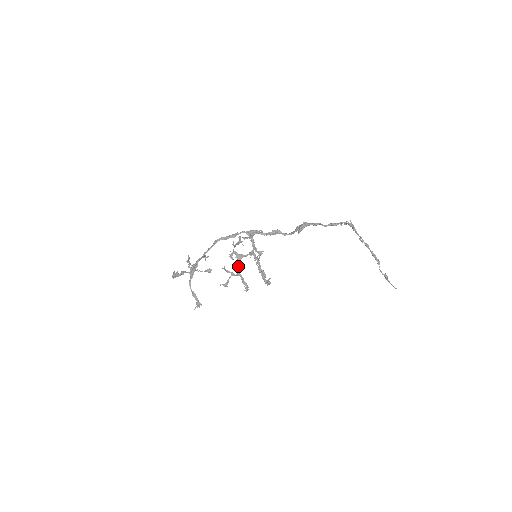
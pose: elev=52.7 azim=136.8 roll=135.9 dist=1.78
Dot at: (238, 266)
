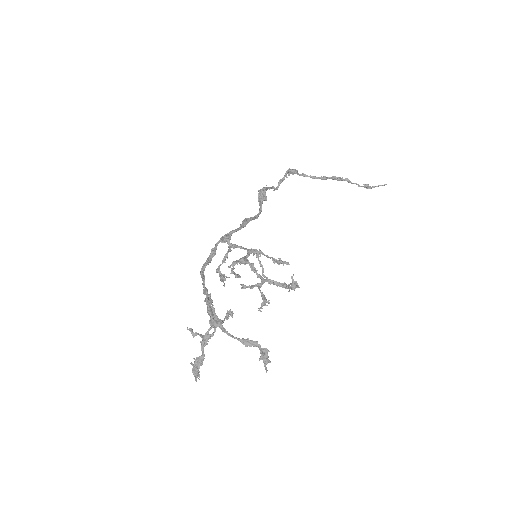
Dot at: (253, 270)
